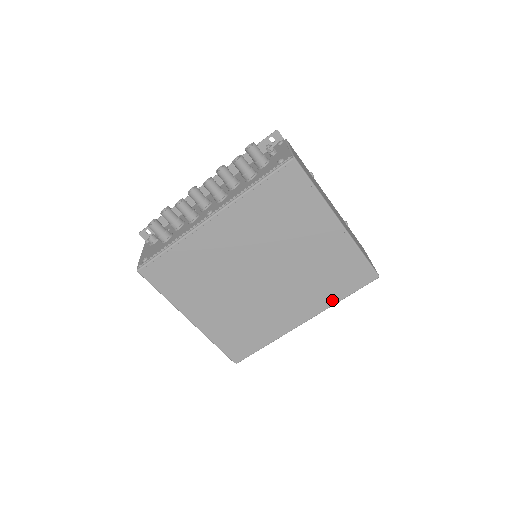
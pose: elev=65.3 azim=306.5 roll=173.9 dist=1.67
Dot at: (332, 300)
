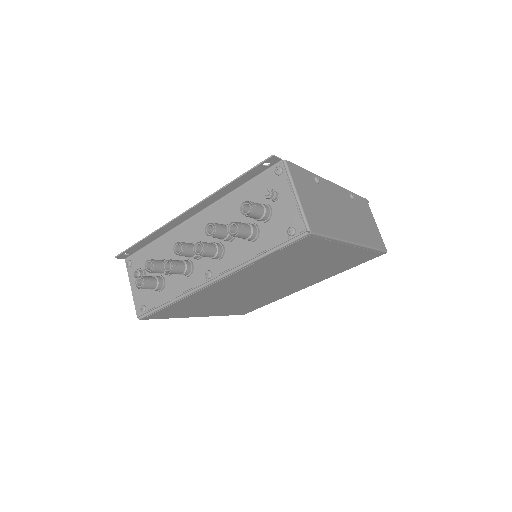
Dot at: (338, 273)
